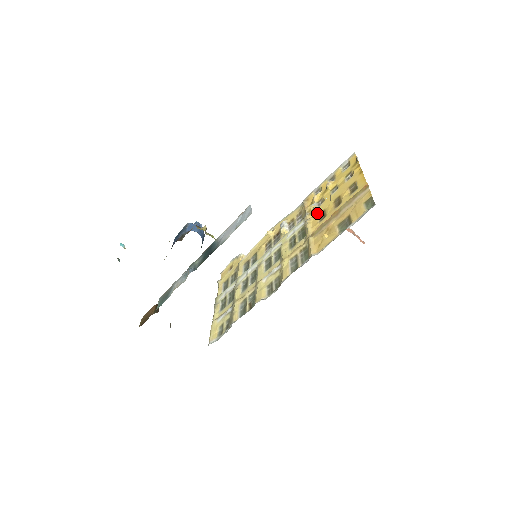
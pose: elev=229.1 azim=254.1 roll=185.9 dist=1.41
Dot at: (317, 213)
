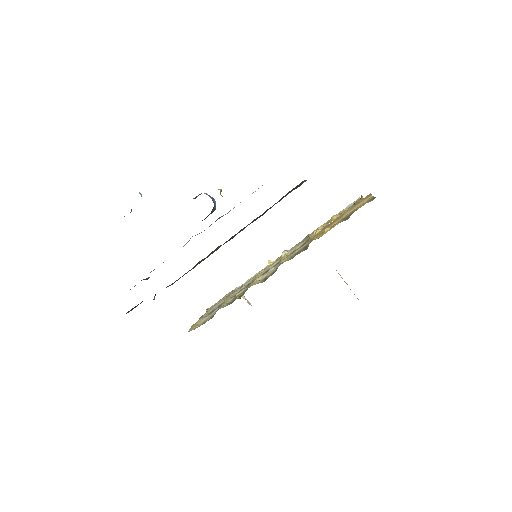
Dot at: occluded
